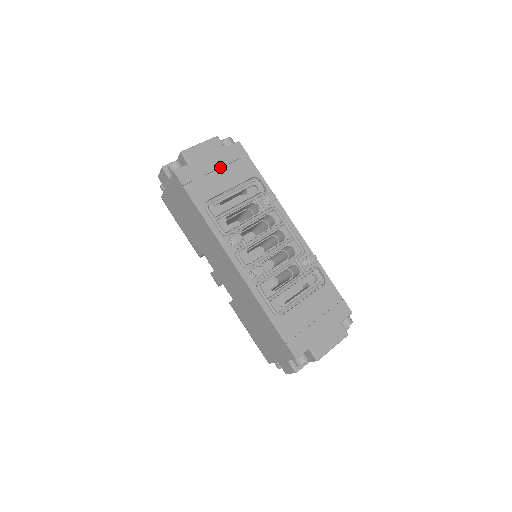
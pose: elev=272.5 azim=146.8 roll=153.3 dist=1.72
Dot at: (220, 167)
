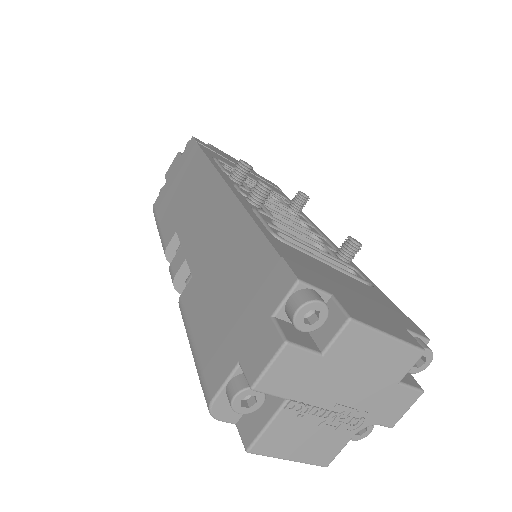
Dot at: occluded
